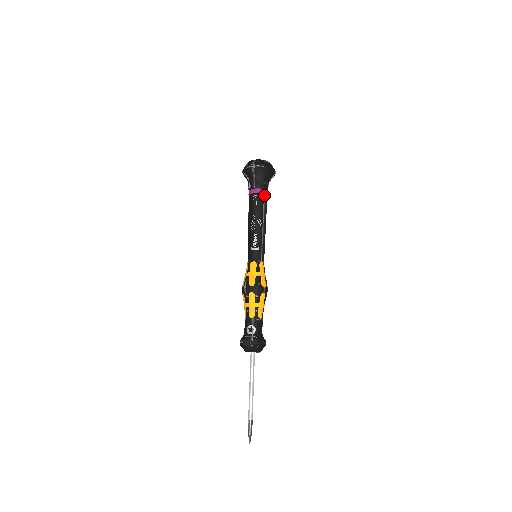
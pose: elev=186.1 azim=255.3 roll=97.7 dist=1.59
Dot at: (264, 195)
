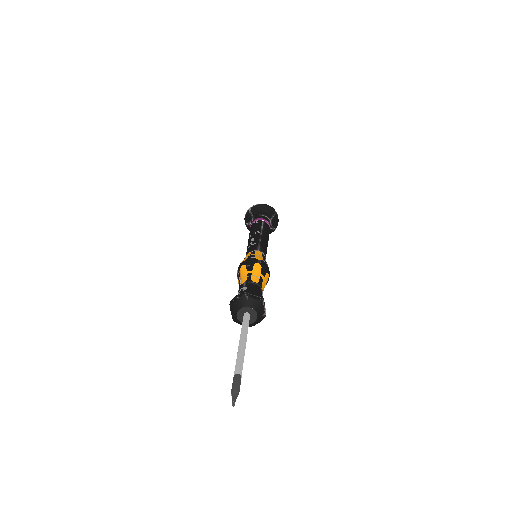
Dot at: (263, 221)
